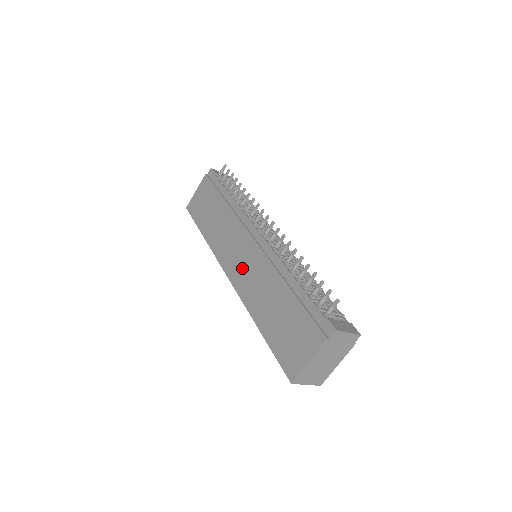
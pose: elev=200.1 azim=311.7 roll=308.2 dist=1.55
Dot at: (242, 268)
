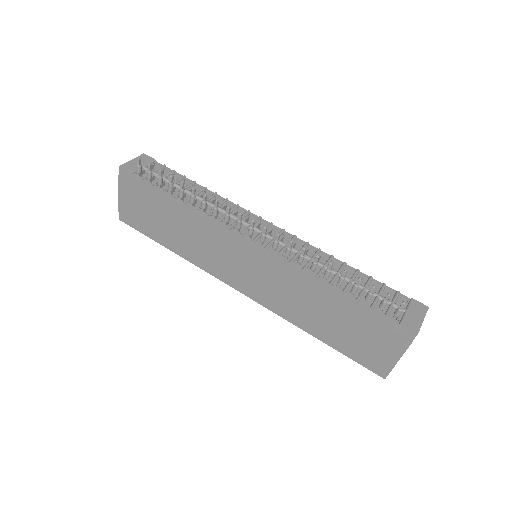
Dot at: (255, 283)
